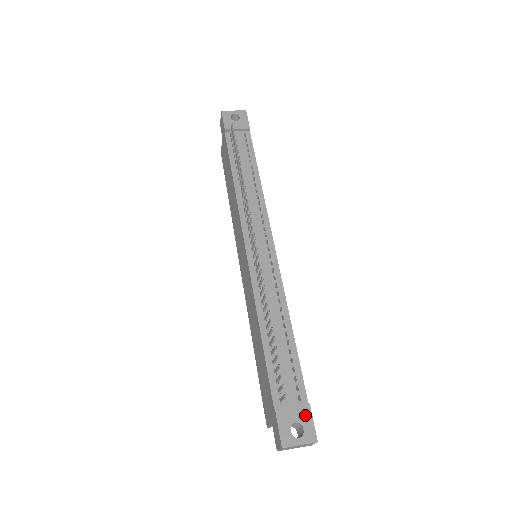
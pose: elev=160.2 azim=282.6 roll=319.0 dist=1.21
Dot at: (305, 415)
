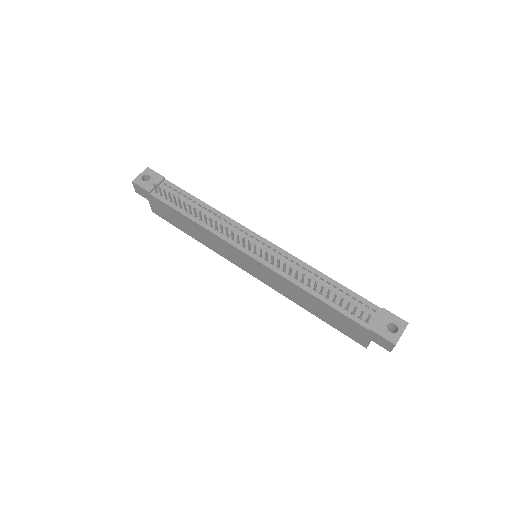
Dot at: (387, 316)
